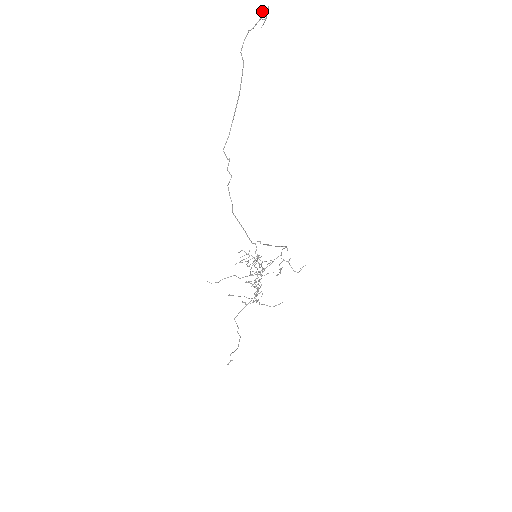
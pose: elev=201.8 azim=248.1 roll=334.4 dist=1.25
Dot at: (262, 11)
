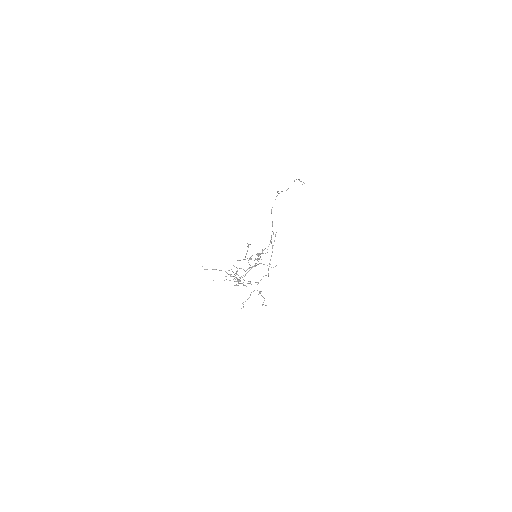
Dot at: occluded
